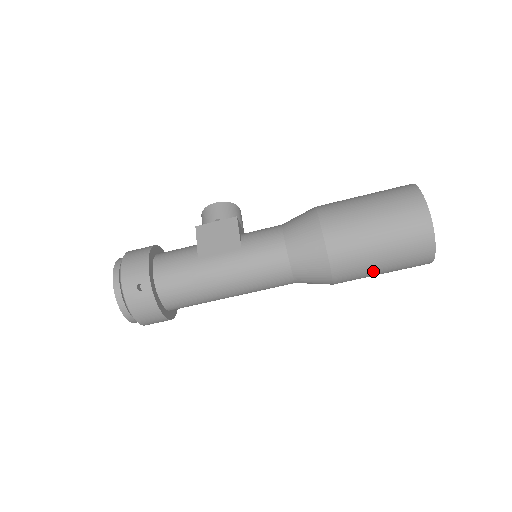
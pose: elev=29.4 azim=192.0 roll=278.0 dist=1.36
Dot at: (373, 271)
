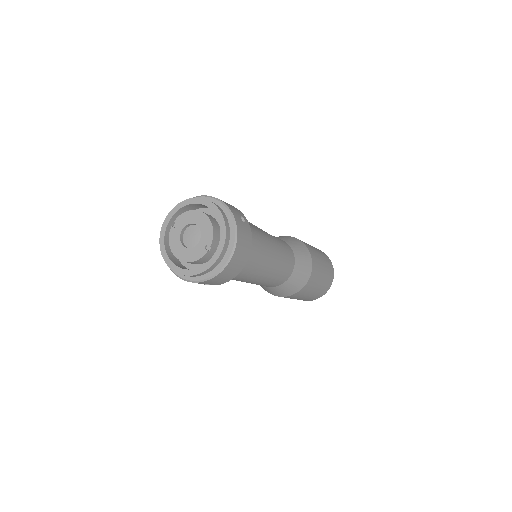
Dot at: (317, 284)
